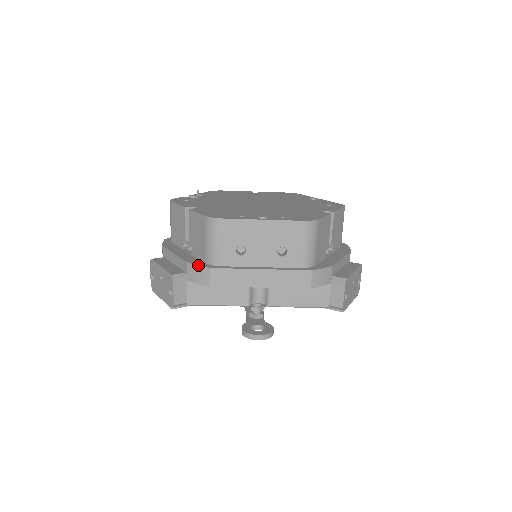
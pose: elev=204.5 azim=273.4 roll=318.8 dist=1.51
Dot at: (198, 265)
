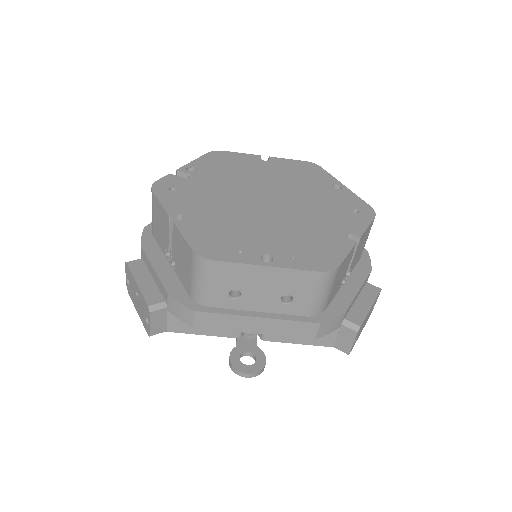
Dot at: (180, 303)
